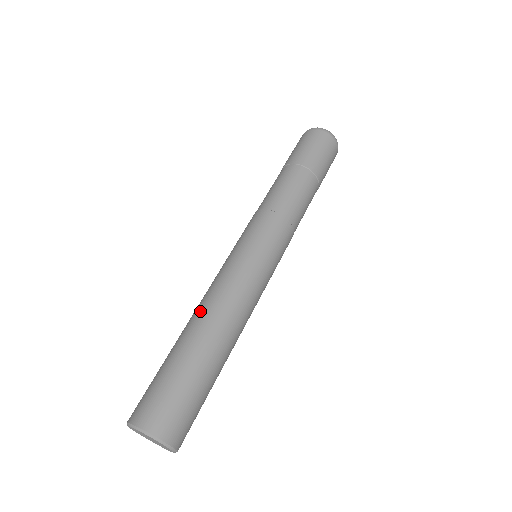
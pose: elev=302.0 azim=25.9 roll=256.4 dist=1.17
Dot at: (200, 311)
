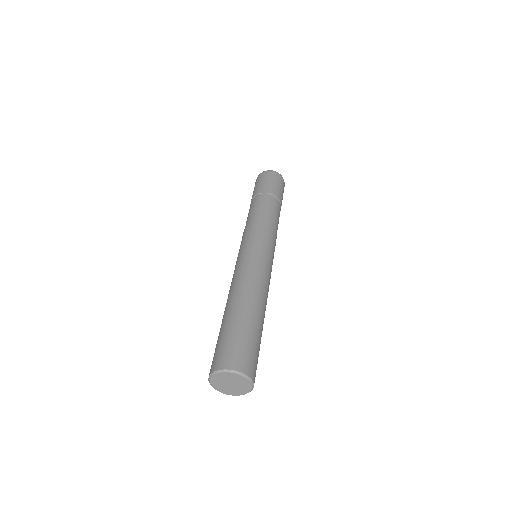
Dot at: occluded
